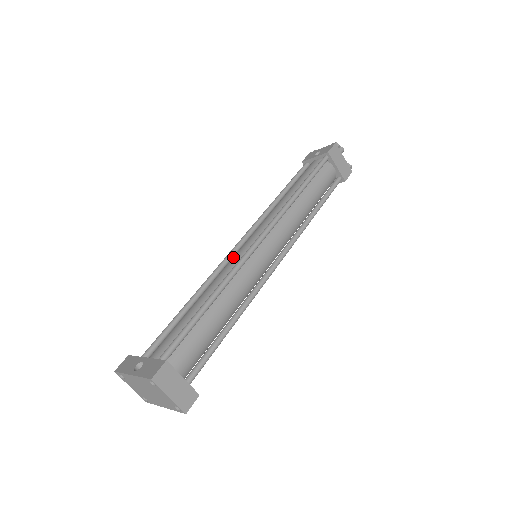
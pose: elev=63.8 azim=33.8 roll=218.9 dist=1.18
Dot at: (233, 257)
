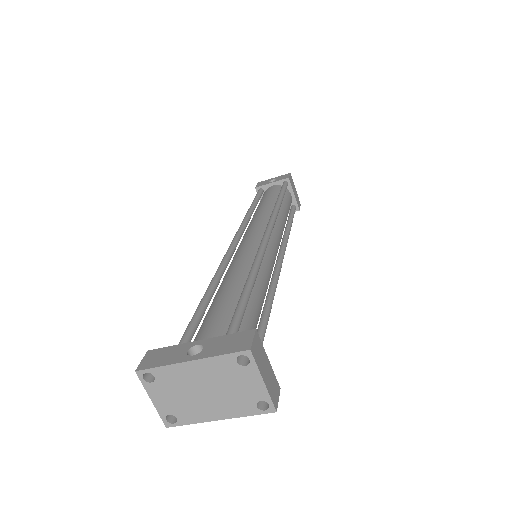
Dot at: (241, 249)
